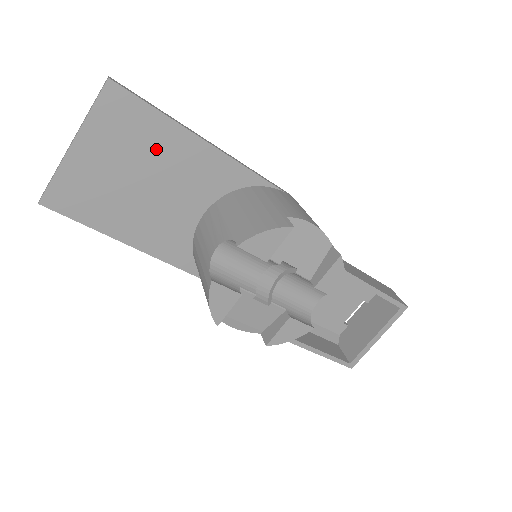
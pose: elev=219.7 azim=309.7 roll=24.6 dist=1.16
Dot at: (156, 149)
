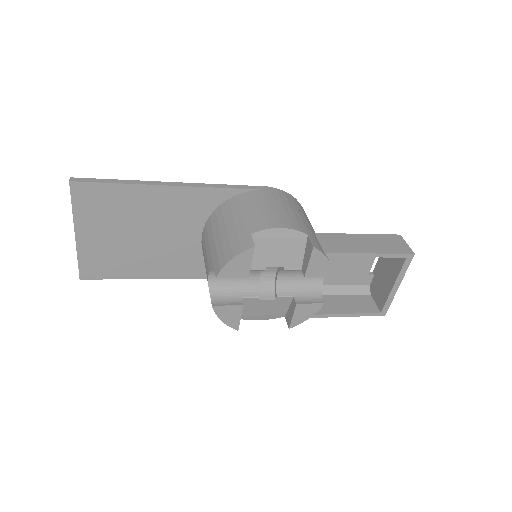
Dot at: (135, 209)
